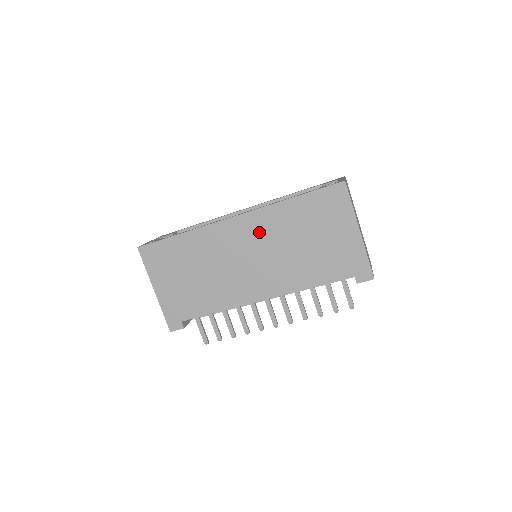
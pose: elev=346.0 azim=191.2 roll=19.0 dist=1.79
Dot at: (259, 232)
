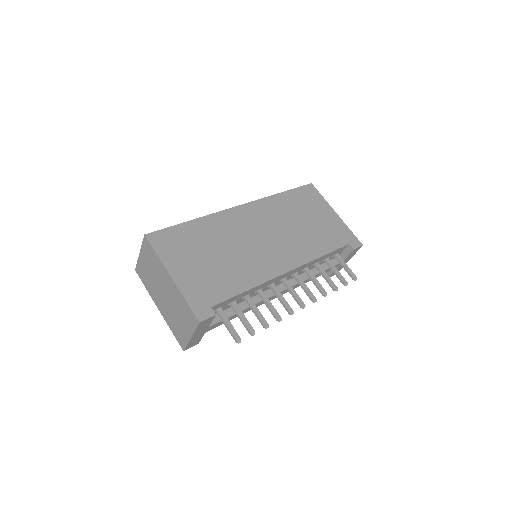
Dot at: (264, 216)
